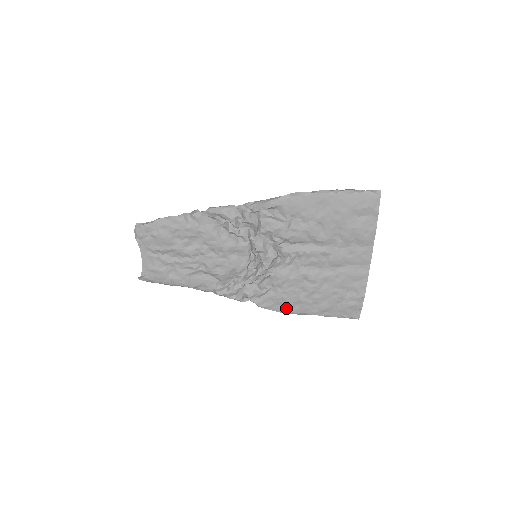
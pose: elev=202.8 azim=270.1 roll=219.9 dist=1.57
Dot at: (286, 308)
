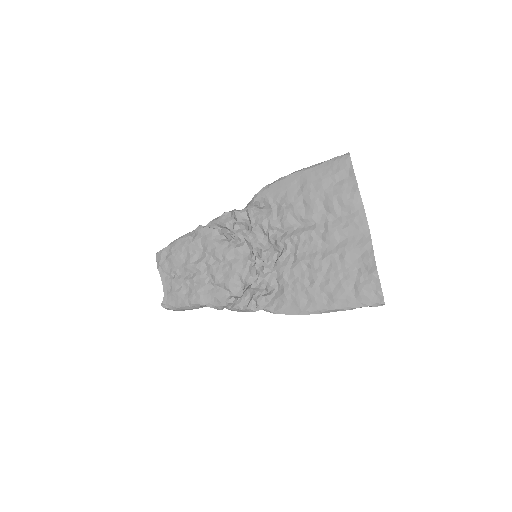
Dot at: (298, 307)
